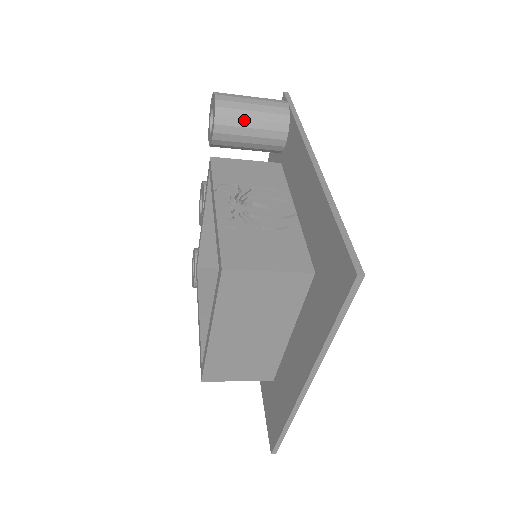
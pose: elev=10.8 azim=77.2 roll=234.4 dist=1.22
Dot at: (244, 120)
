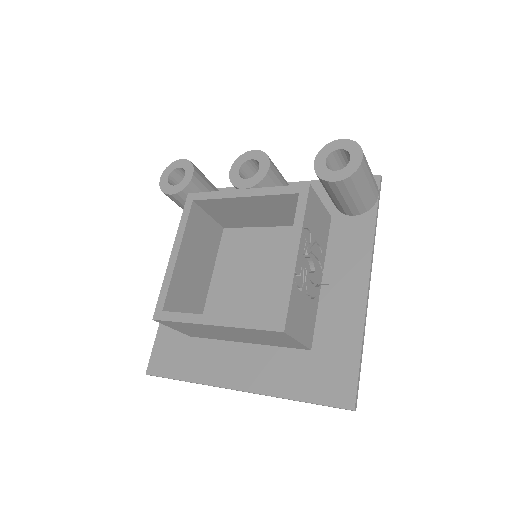
Dot at: (356, 191)
